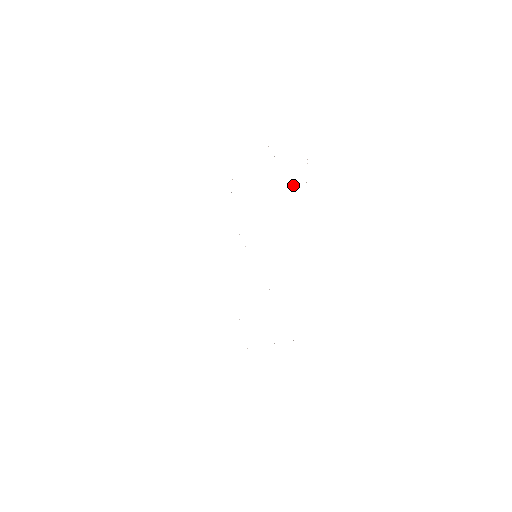
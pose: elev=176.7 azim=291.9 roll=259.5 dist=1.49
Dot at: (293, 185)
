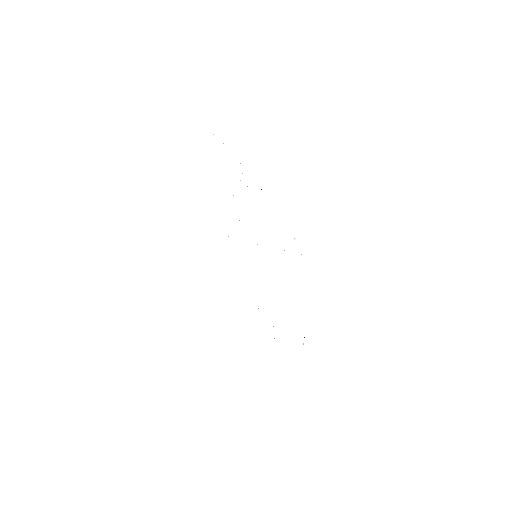
Dot at: (295, 239)
